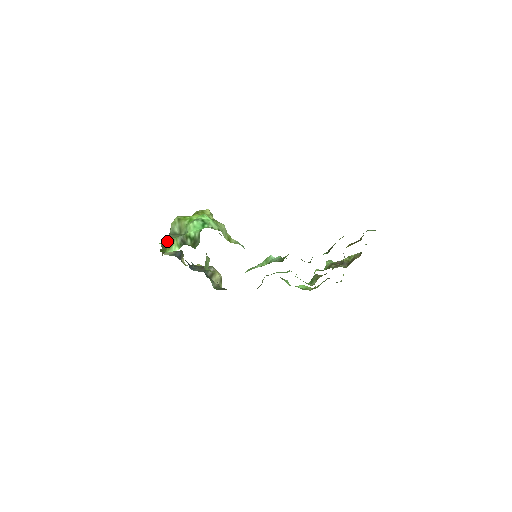
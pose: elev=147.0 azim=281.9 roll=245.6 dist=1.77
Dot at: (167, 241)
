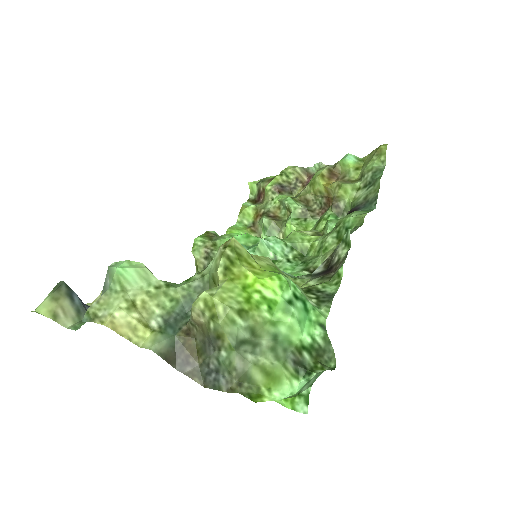
Dot at: (249, 373)
